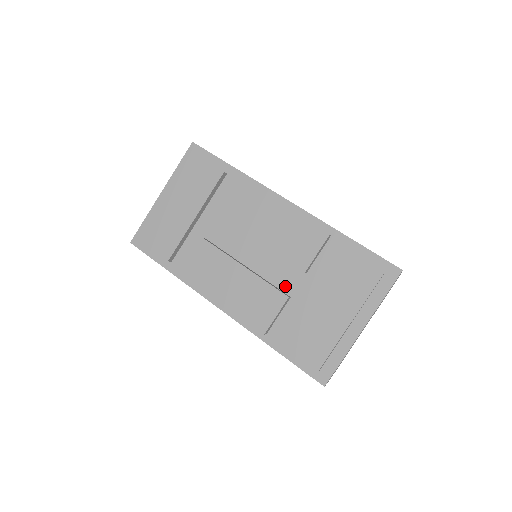
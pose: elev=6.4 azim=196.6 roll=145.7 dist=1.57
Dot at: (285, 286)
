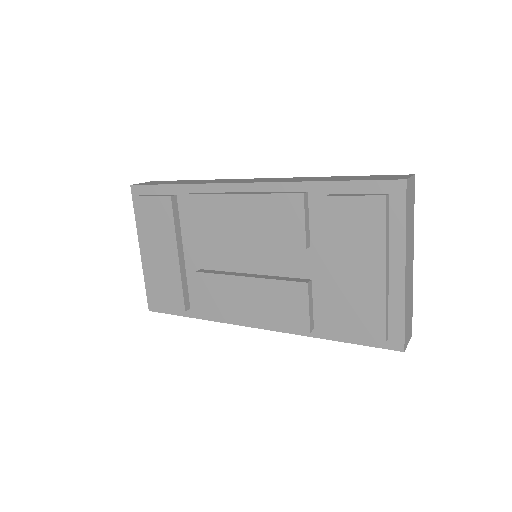
Dot at: (299, 272)
